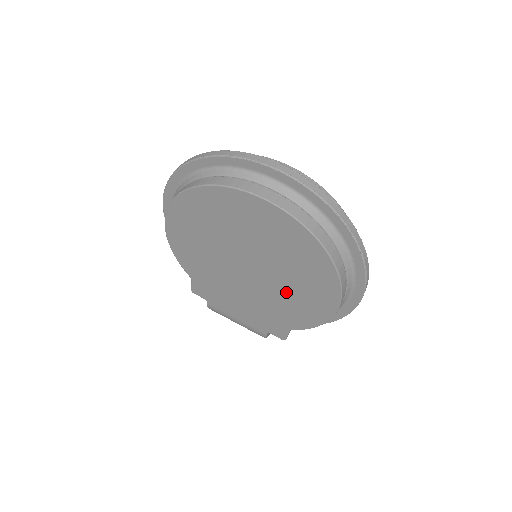
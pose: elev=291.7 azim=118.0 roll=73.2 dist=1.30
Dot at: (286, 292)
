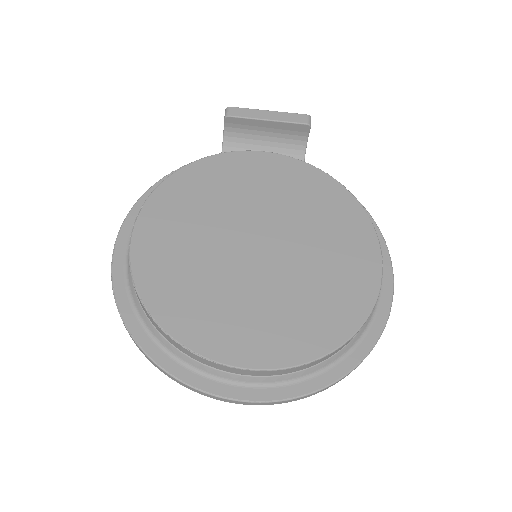
Dot at: occluded
